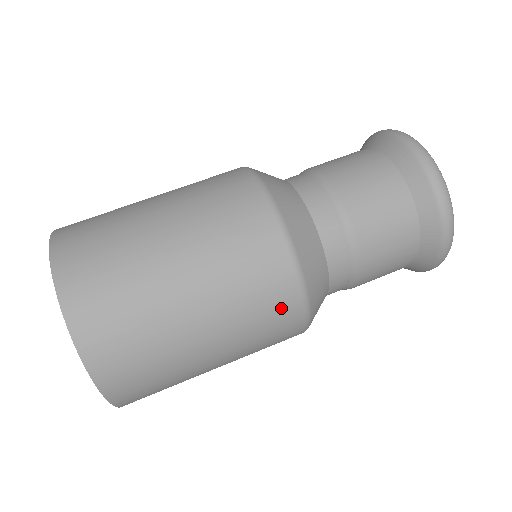
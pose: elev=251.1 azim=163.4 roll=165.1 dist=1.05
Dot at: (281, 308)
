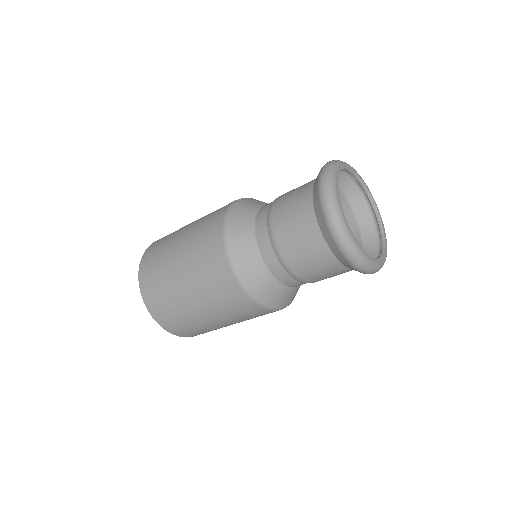
Dot at: (217, 265)
